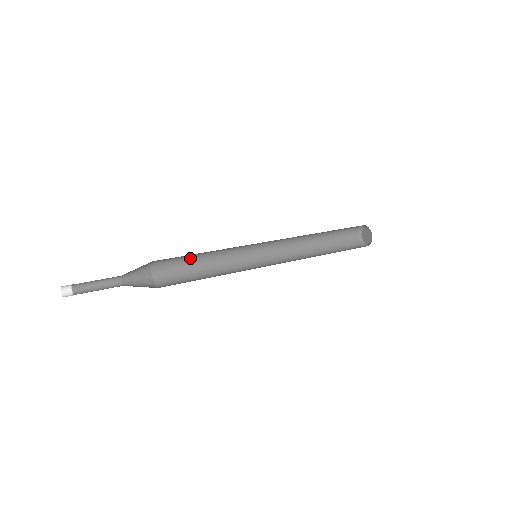
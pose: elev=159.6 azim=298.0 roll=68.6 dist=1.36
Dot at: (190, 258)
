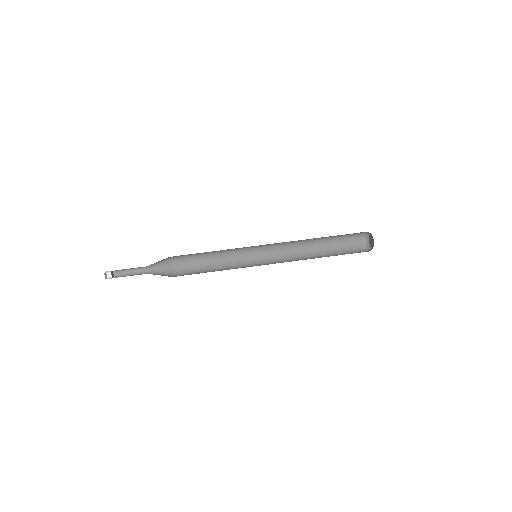
Dot at: occluded
